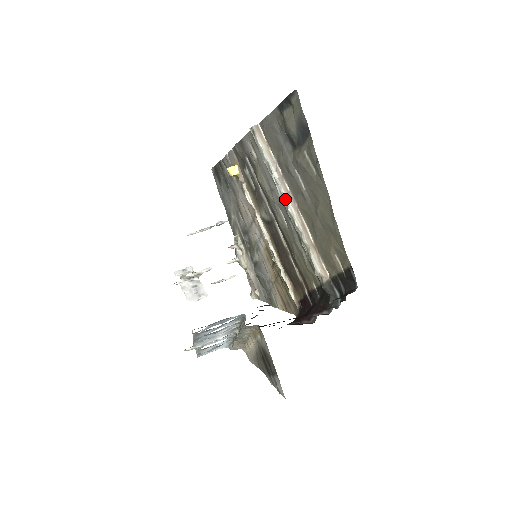
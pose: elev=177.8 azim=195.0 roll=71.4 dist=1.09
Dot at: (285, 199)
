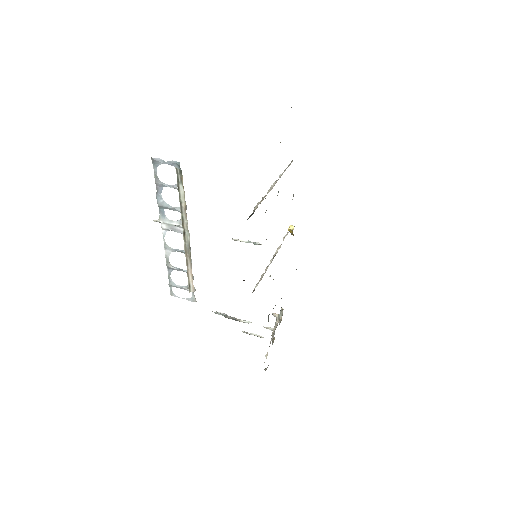
Dot at: (274, 182)
